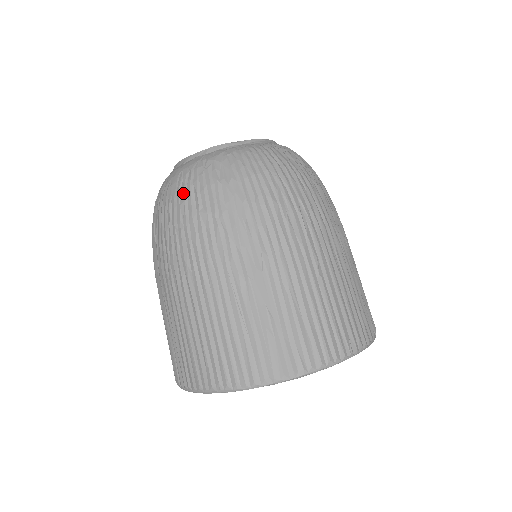
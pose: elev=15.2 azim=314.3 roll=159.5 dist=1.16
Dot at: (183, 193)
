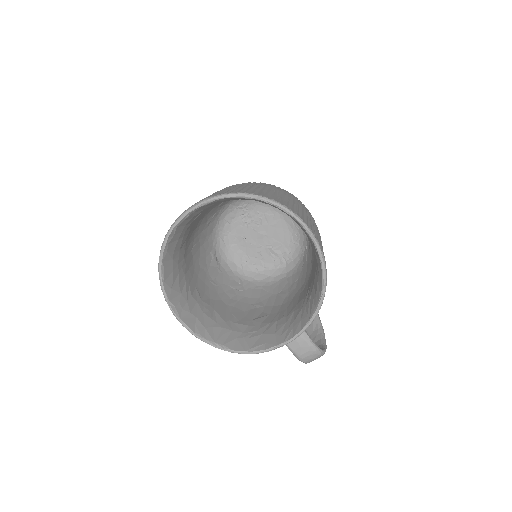
Dot at: occluded
